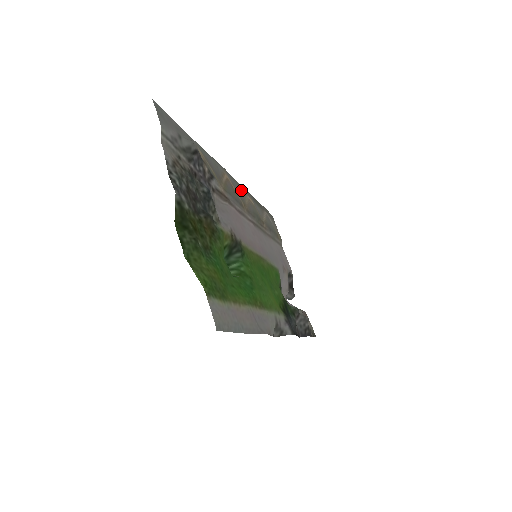
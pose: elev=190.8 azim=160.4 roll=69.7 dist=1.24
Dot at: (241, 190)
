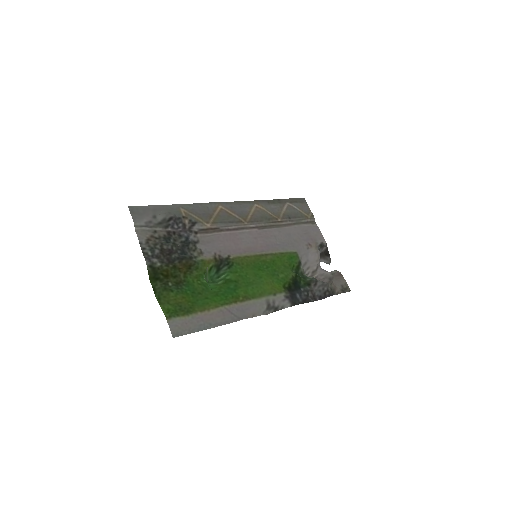
Dot at: (245, 206)
